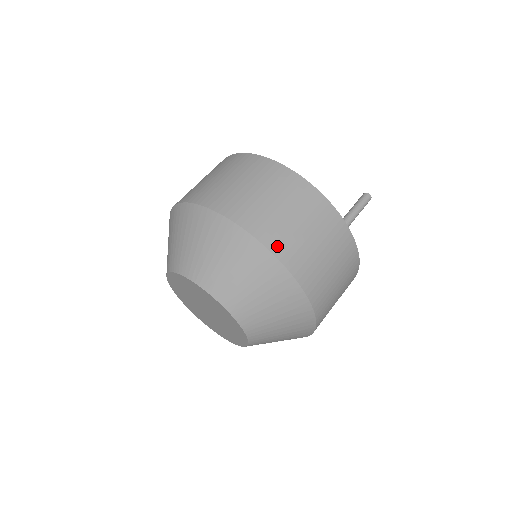
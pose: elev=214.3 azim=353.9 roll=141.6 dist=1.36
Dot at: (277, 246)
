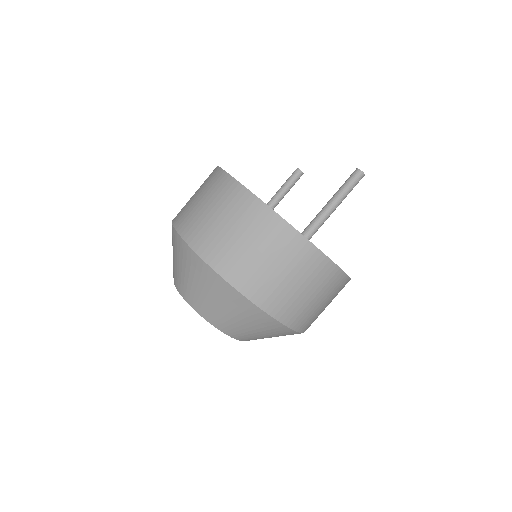
Dot at: (199, 244)
